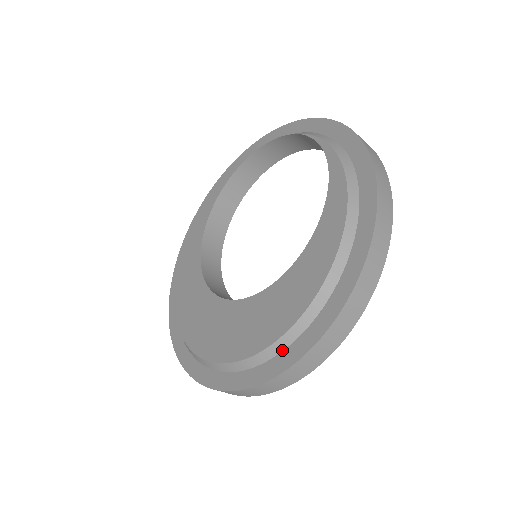
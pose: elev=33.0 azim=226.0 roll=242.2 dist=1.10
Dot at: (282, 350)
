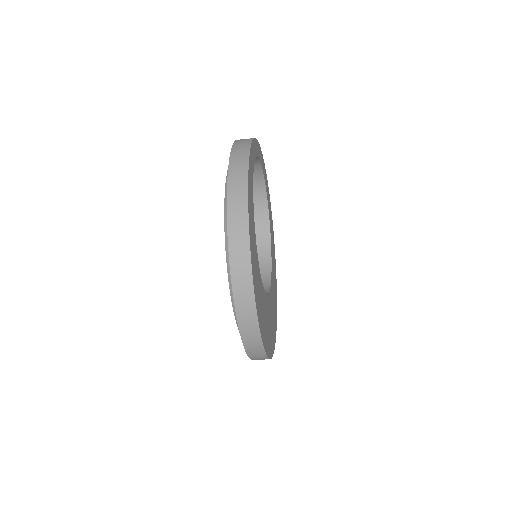
Dot at: occluded
